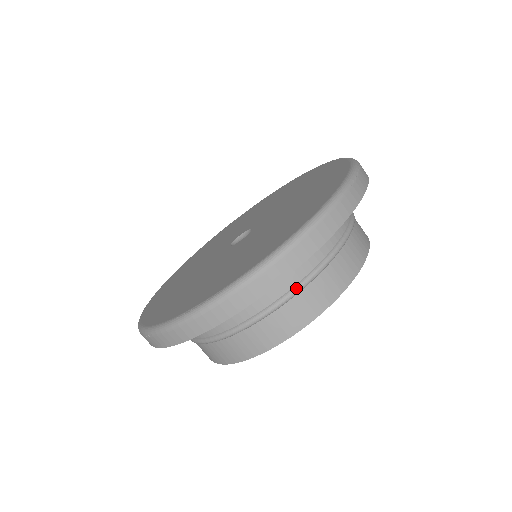
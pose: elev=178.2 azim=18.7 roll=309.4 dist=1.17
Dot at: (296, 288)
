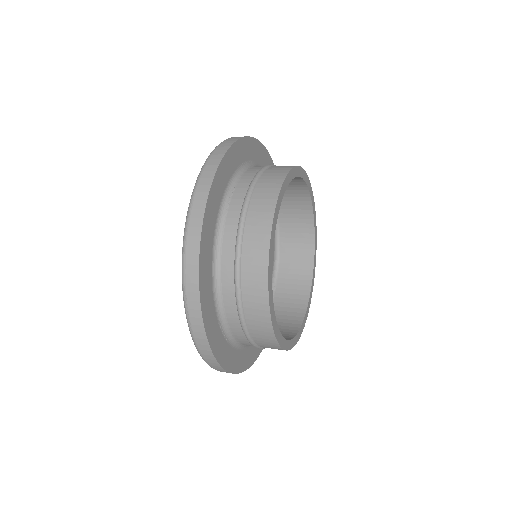
Dot at: (251, 182)
